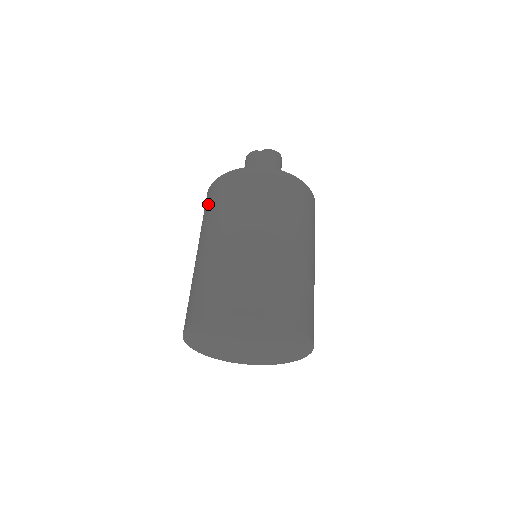
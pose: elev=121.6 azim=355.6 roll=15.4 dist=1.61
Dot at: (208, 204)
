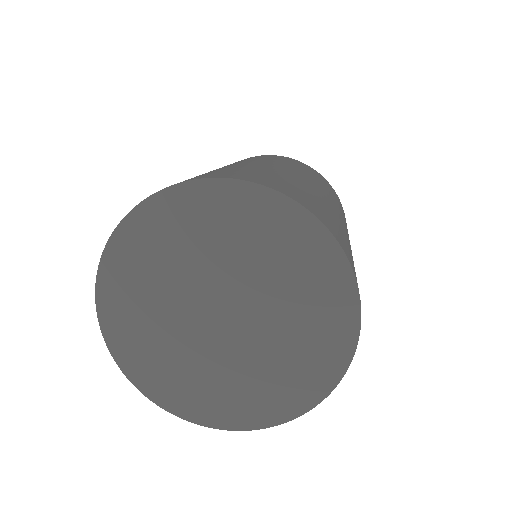
Dot at: occluded
